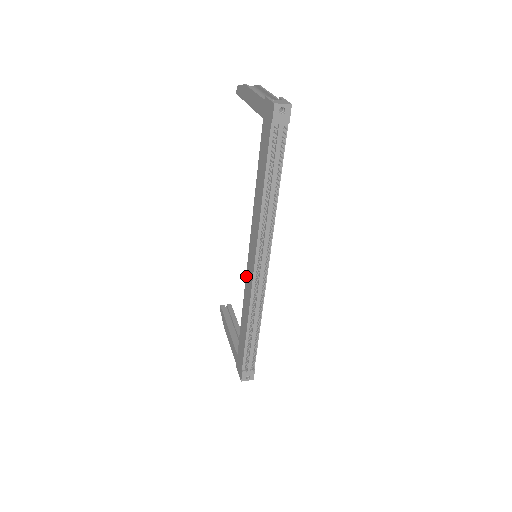
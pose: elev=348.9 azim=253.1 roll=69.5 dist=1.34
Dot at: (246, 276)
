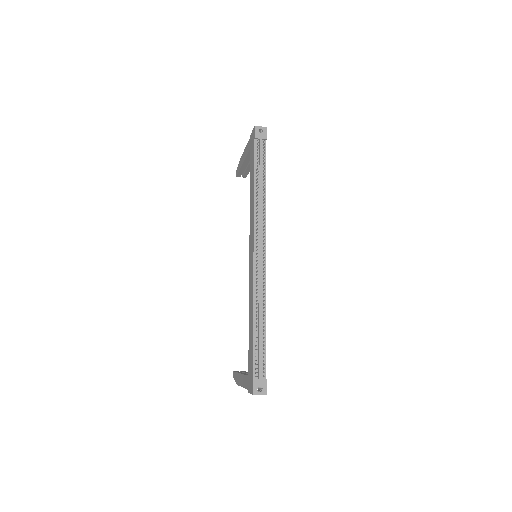
Dot at: (249, 276)
